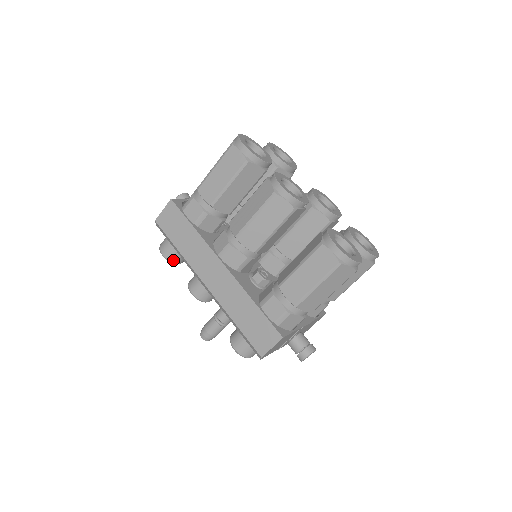
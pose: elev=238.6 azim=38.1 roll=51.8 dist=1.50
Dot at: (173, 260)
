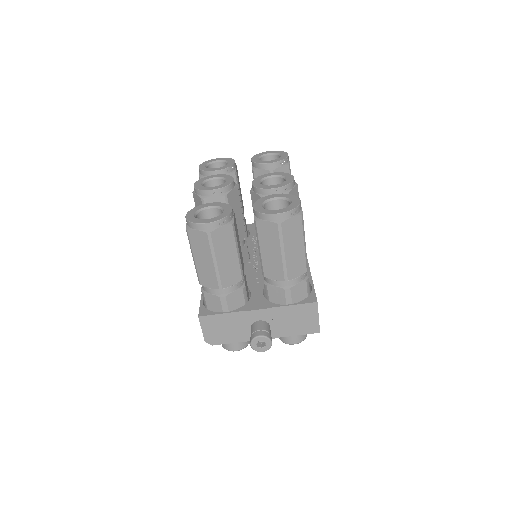
Dot at: occluded
